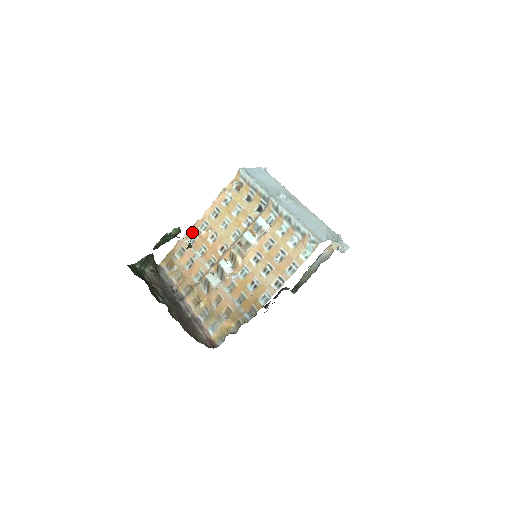
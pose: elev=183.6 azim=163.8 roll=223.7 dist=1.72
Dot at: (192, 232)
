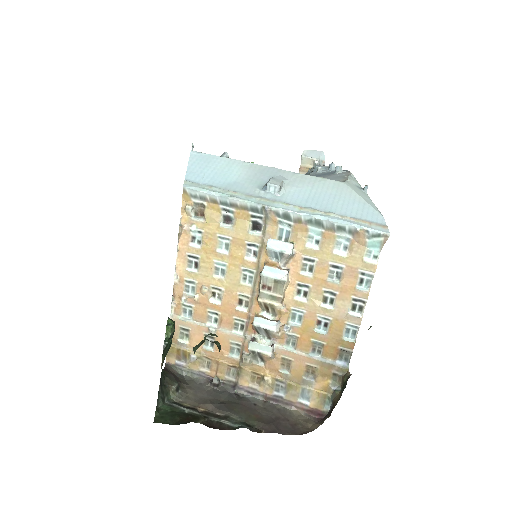
Dot at: (179, 303)
